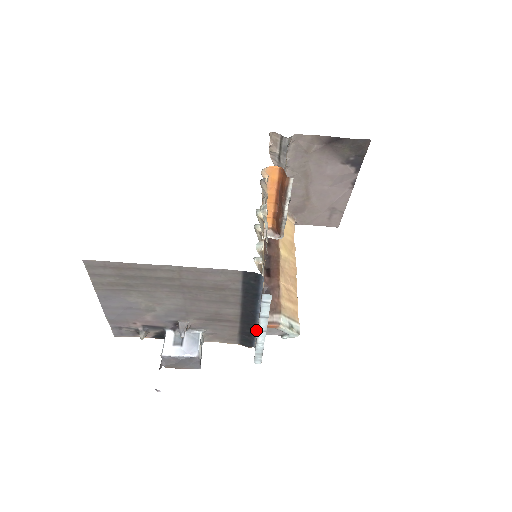
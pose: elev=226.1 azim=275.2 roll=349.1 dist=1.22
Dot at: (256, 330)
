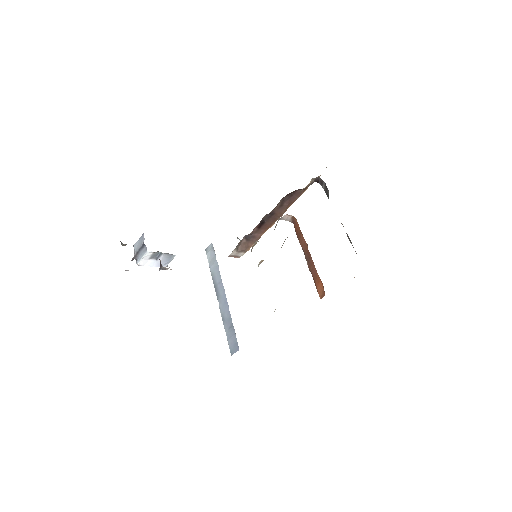
Dot at: occluded
